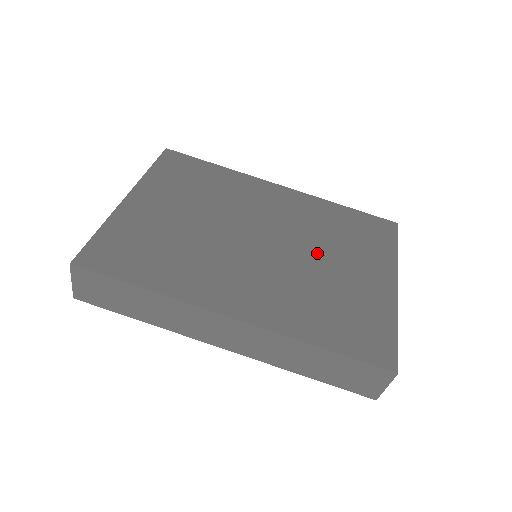
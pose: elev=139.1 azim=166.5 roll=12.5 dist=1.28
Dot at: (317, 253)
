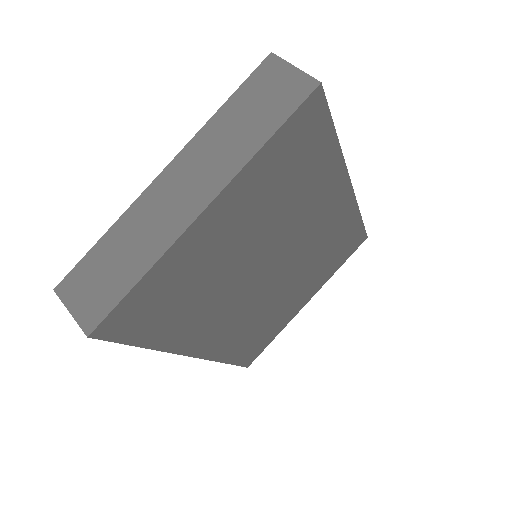
Dot at: (295, 281)
